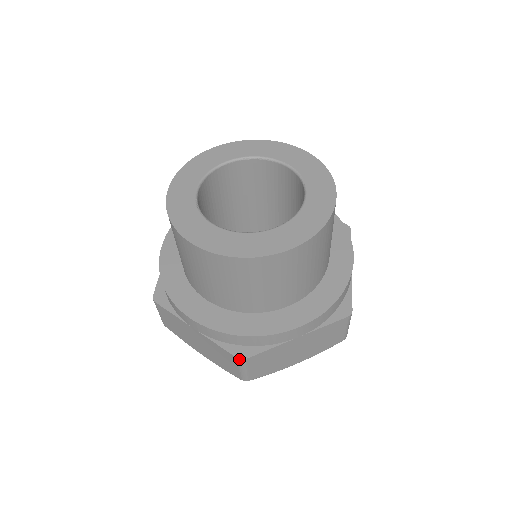
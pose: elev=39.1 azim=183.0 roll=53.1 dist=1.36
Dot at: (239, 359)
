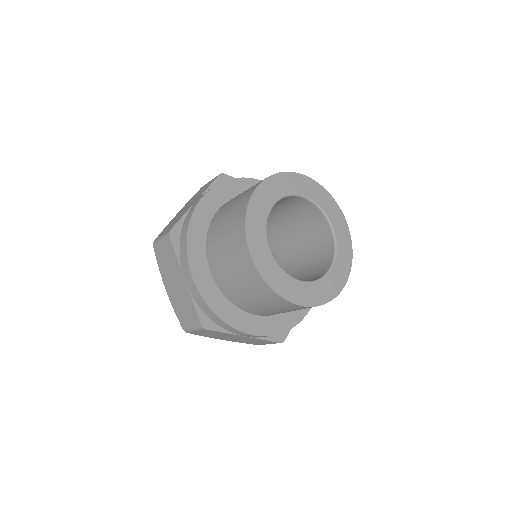
Dot at: (202, 326)
